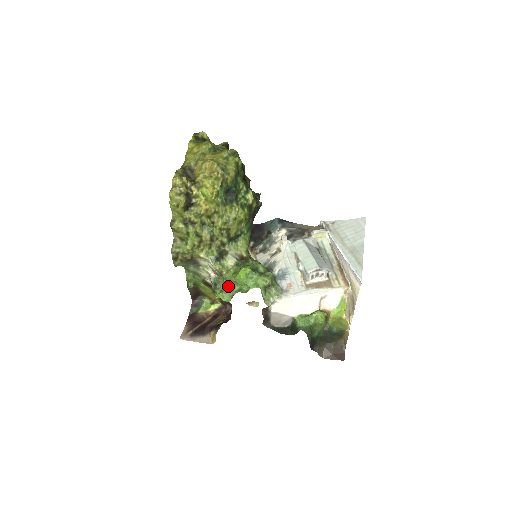
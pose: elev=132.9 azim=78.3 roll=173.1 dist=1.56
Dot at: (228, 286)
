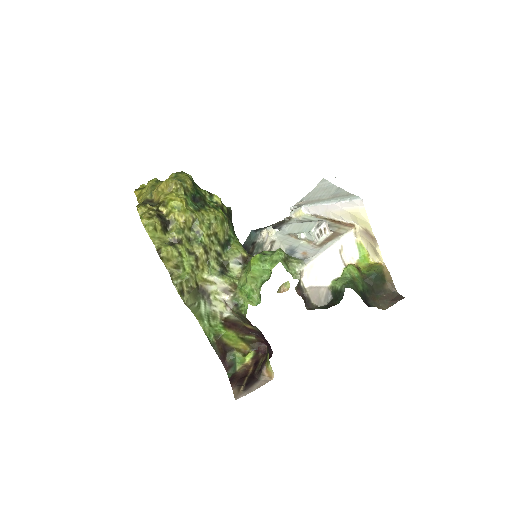
Dot at: (249, 290)
